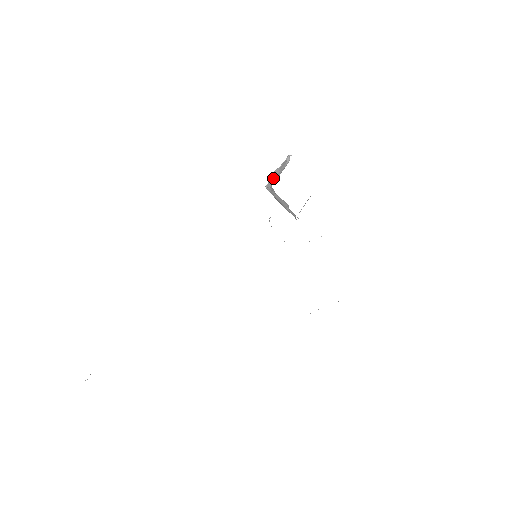
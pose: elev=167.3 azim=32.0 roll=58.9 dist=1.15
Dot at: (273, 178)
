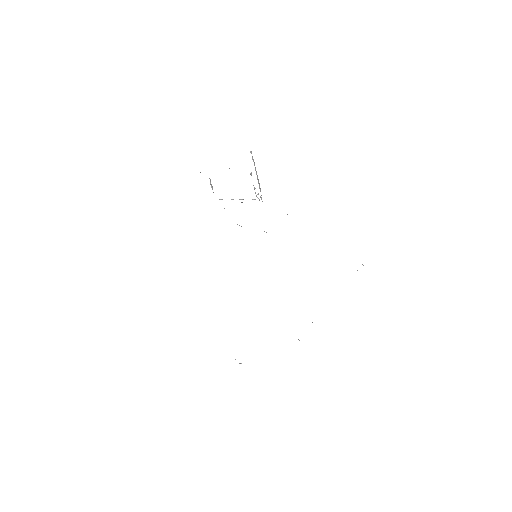
Dot at: occluded
